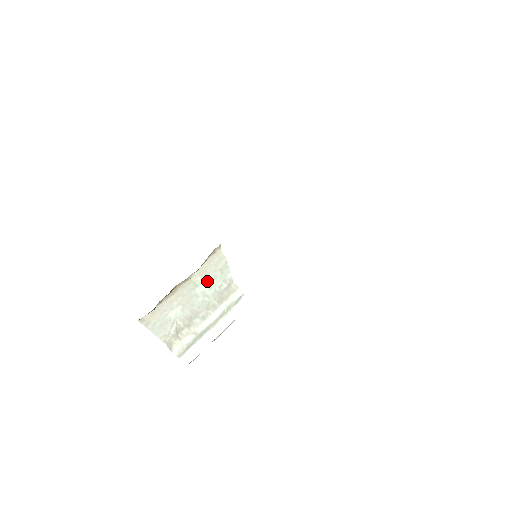
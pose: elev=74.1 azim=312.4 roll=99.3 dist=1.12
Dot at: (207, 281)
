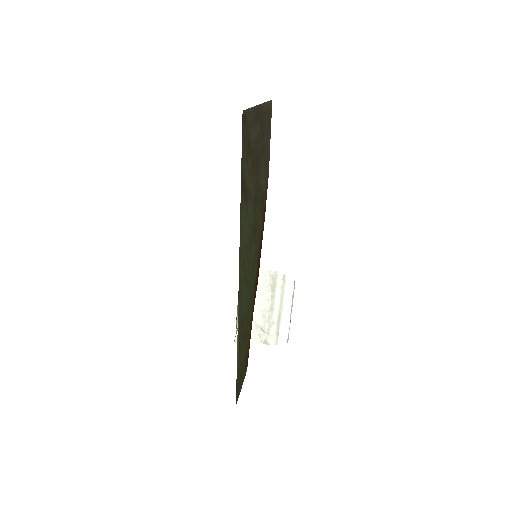
Dot at: occluded
